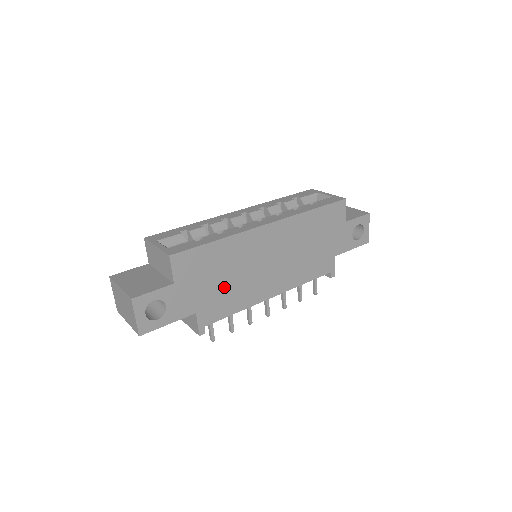
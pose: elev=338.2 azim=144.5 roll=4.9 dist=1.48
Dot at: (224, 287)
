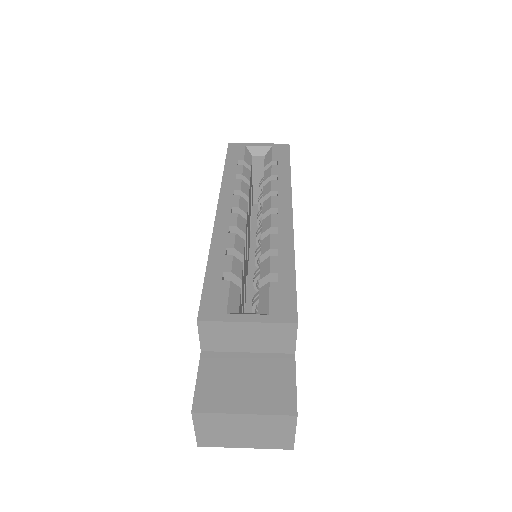
Dot at: occluded
